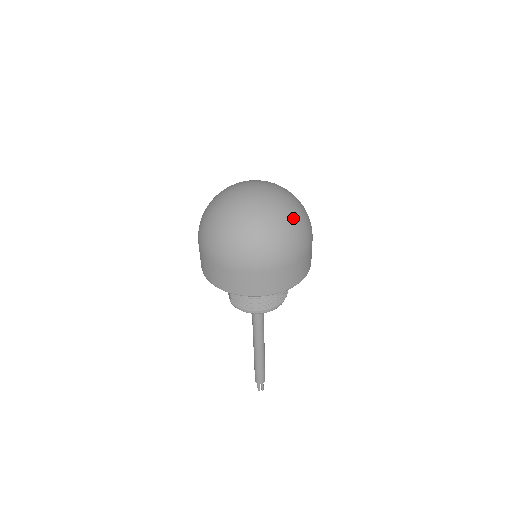
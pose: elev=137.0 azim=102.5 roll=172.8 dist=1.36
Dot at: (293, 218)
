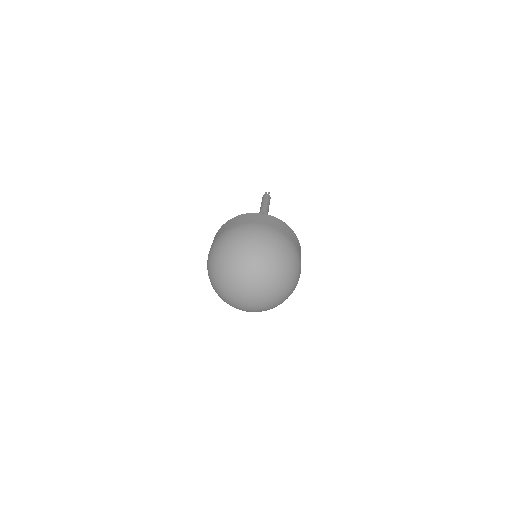
Dot at: (271, 308)
